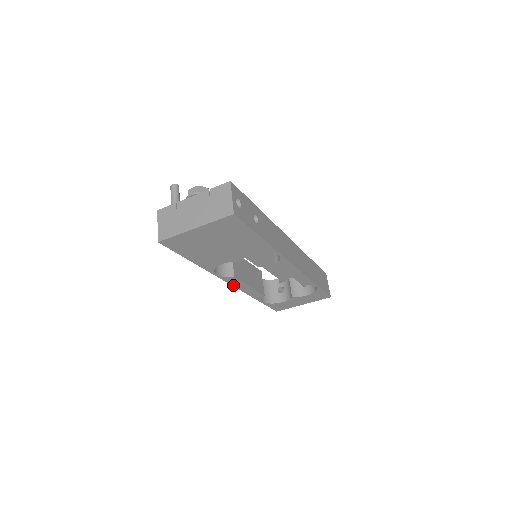
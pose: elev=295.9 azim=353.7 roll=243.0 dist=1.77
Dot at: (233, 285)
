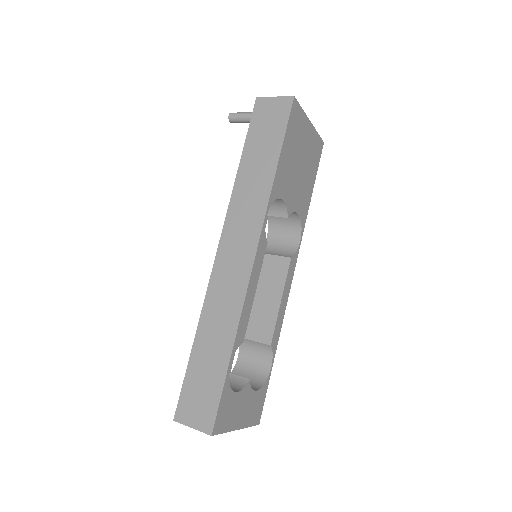
Dot at: (253, 264)
